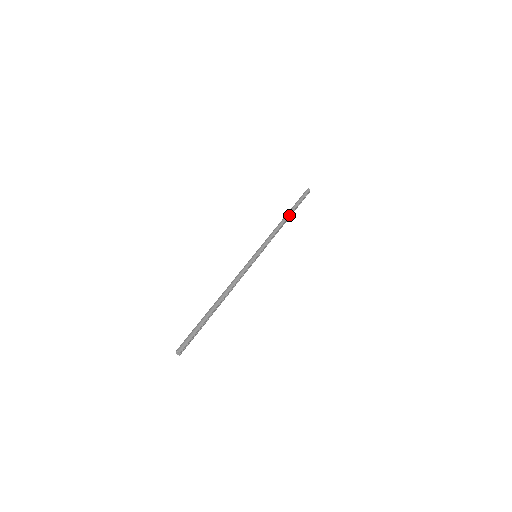
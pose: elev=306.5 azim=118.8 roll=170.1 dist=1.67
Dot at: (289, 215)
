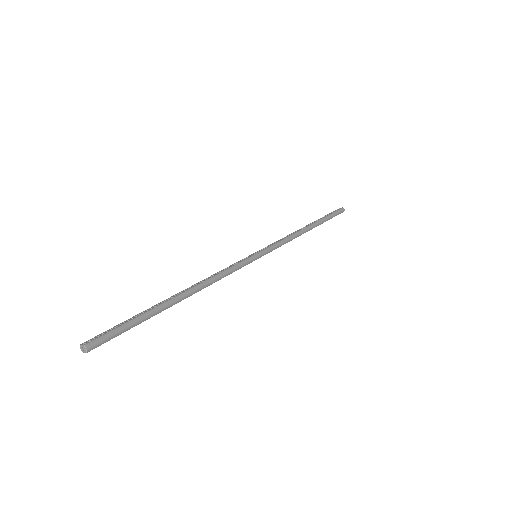
Dot at: occluded
